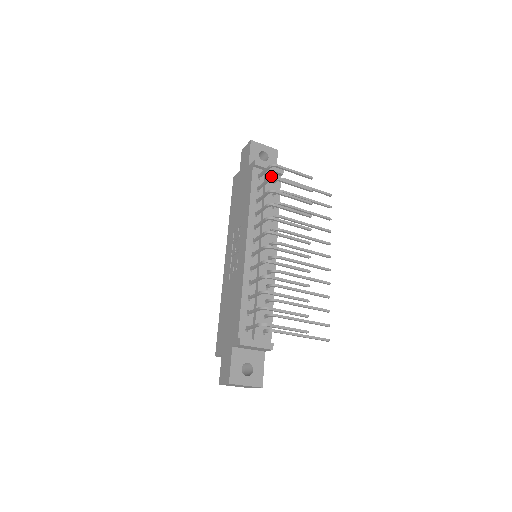
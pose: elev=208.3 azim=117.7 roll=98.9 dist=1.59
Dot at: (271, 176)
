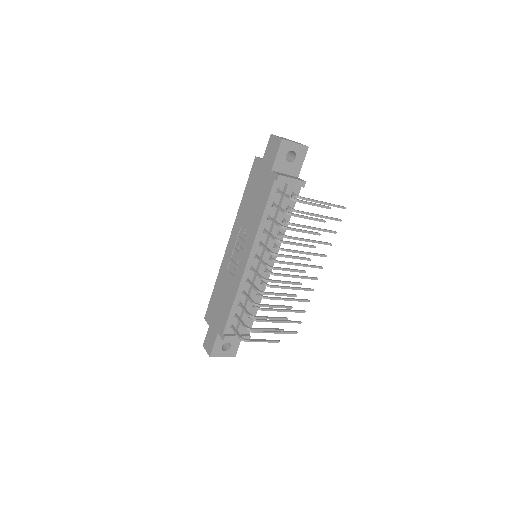
Dot at: (290, 192)
